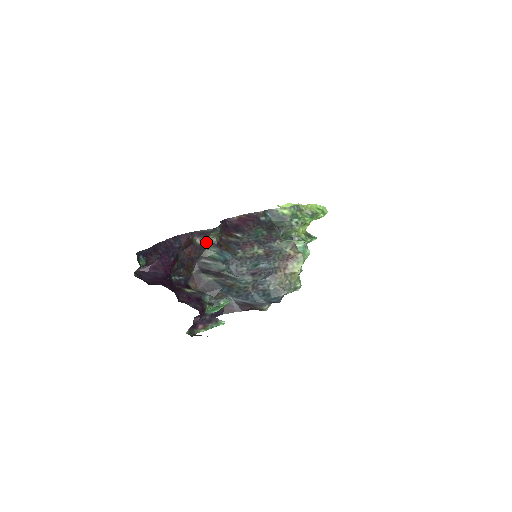
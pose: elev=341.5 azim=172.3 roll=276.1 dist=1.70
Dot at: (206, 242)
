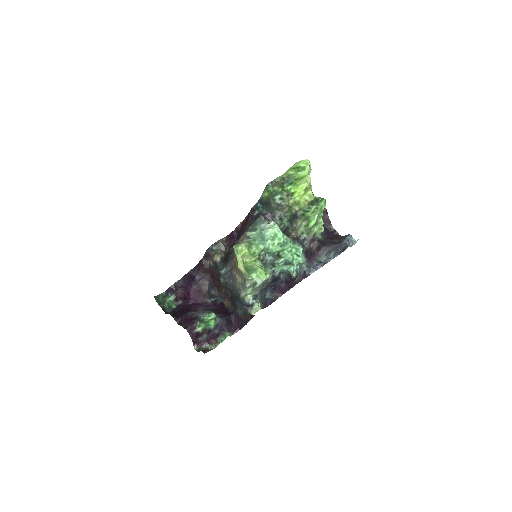
Dot at: (216, 261)
